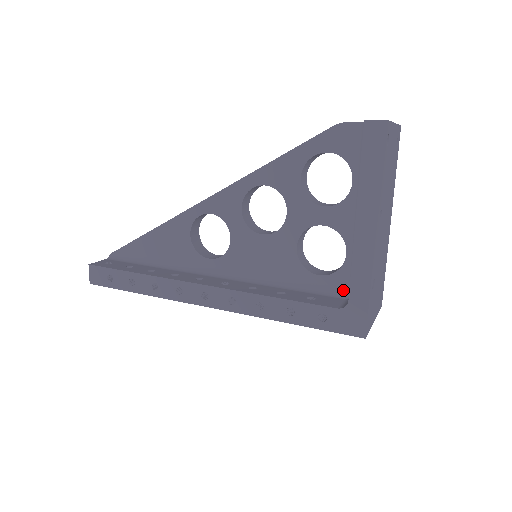
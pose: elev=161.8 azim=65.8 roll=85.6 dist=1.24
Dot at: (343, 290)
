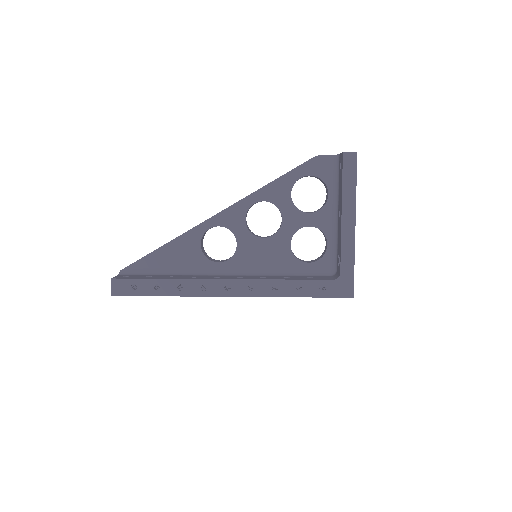
Dot at: (327, 271)
